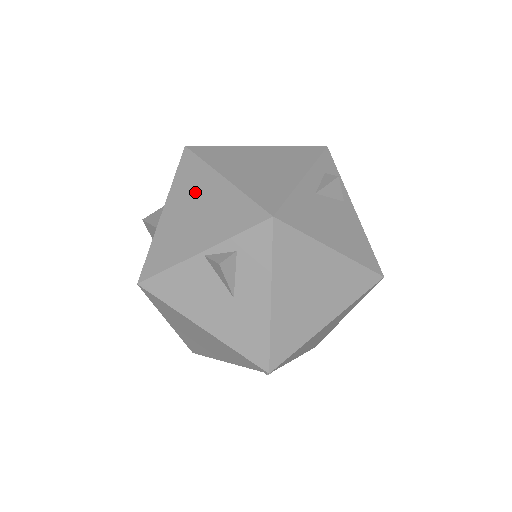
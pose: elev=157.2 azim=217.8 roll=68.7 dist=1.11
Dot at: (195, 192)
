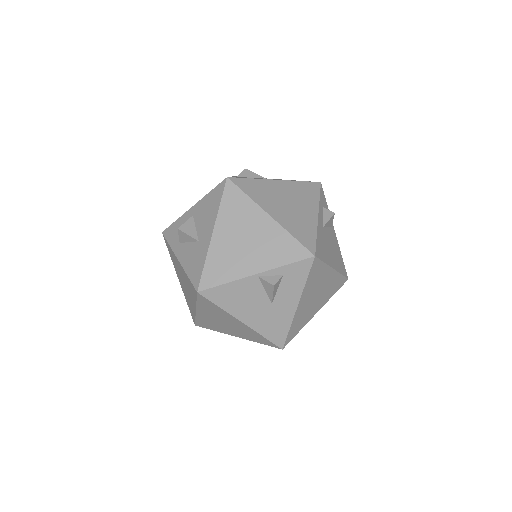
Dot at: (244, 223)
